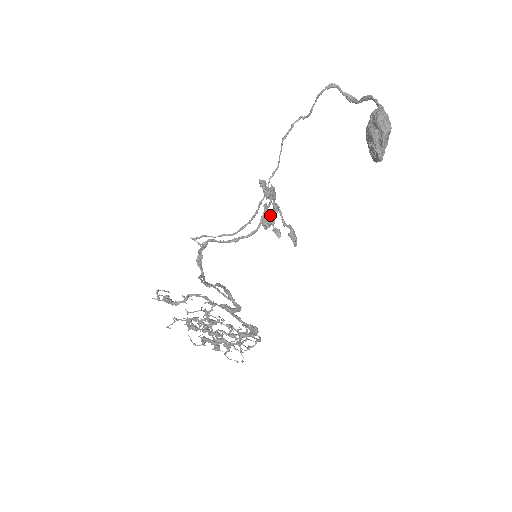
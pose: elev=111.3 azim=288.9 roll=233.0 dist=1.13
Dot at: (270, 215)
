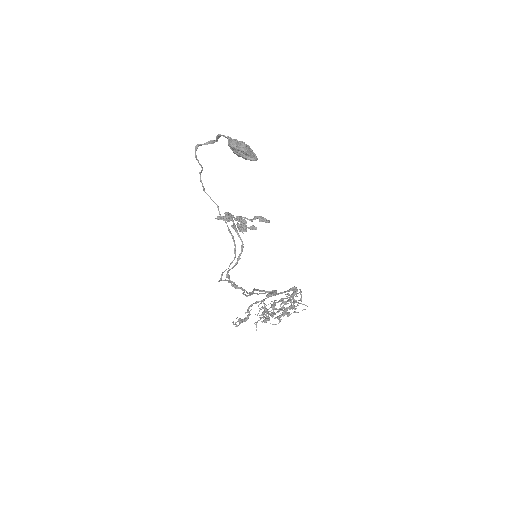
Dot at: (240, 225)
